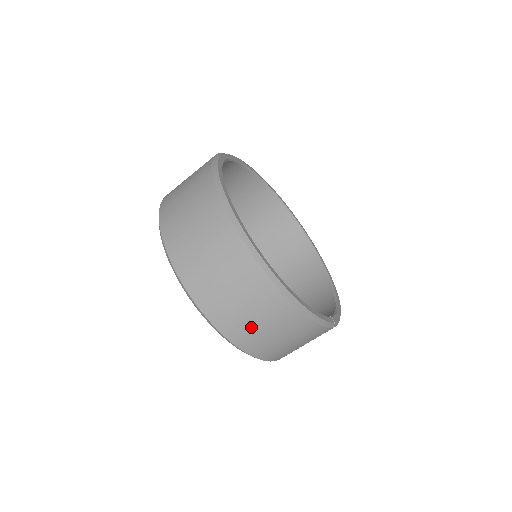
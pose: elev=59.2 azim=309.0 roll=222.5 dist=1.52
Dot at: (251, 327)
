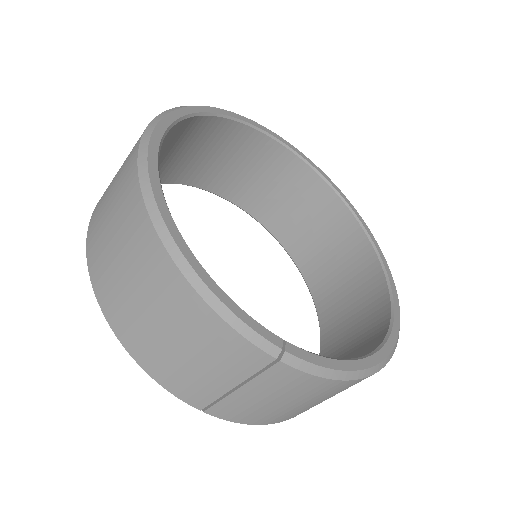
Dot at: (121, 288)
